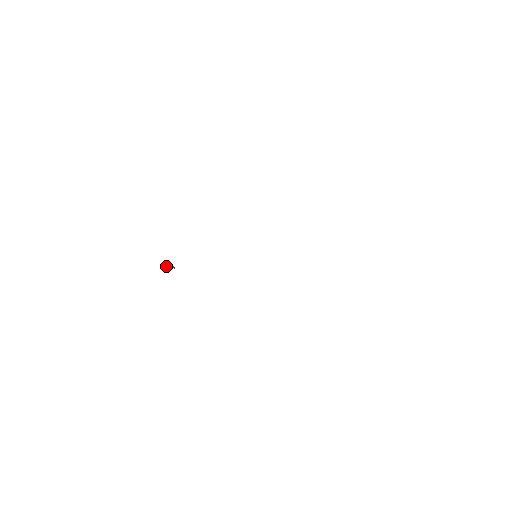
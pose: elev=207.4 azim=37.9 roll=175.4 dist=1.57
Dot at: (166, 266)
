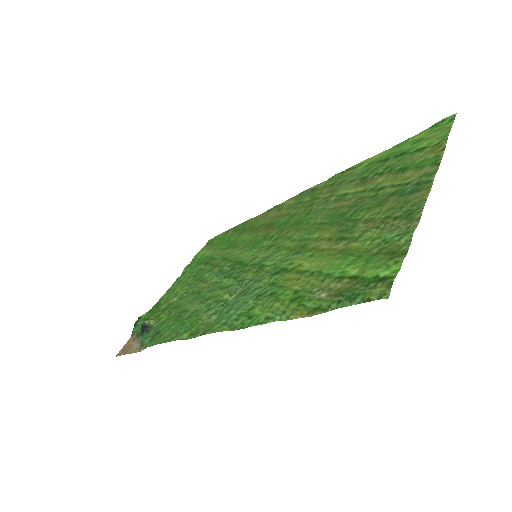
Dot at: (143, 334)
